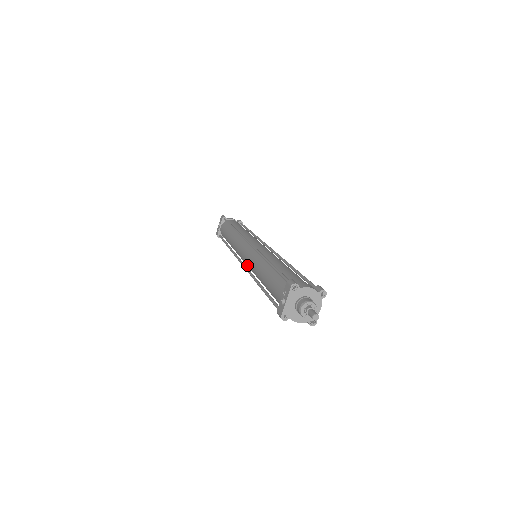
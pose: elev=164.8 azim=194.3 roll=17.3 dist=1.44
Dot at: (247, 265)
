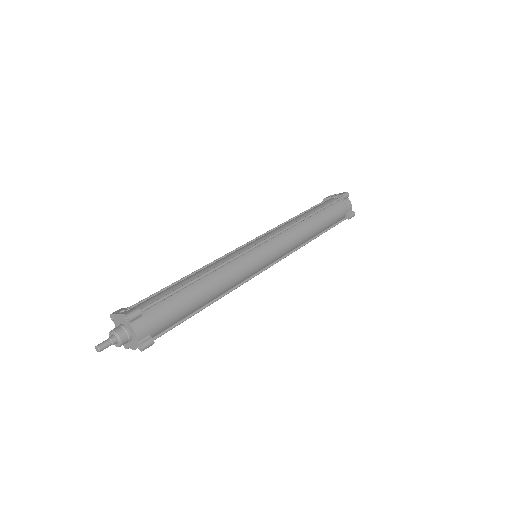
Dot at: occluded
